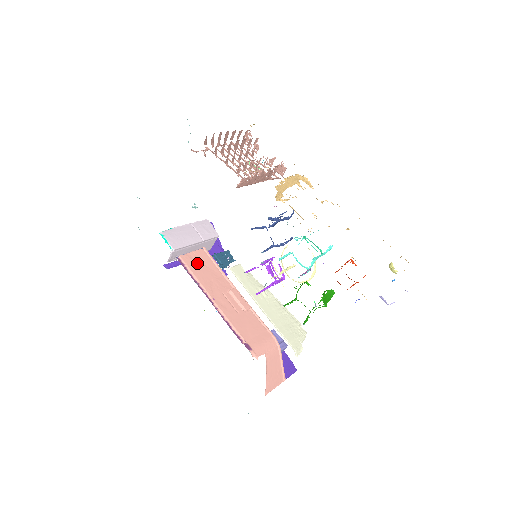
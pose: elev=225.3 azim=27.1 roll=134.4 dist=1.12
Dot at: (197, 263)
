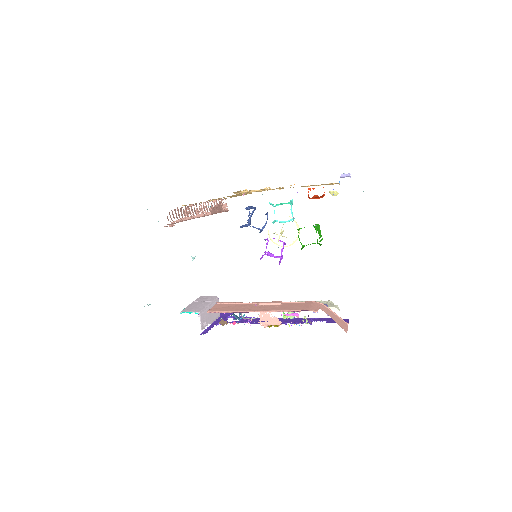
Dot at: (222, 308)
